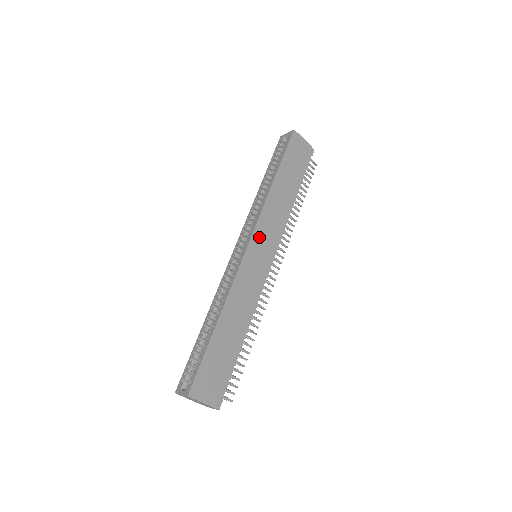
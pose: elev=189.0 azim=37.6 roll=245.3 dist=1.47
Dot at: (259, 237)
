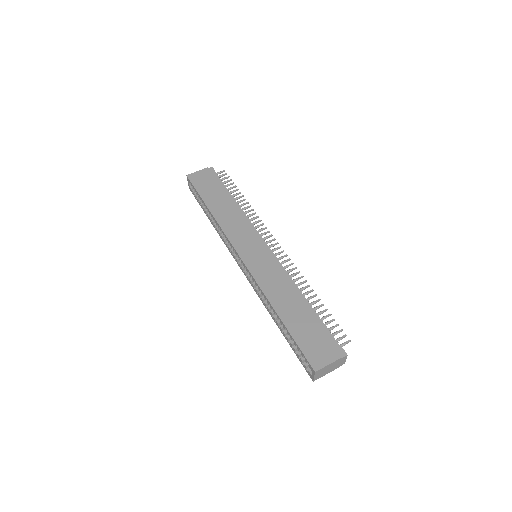
Dot at: (241, 246)
